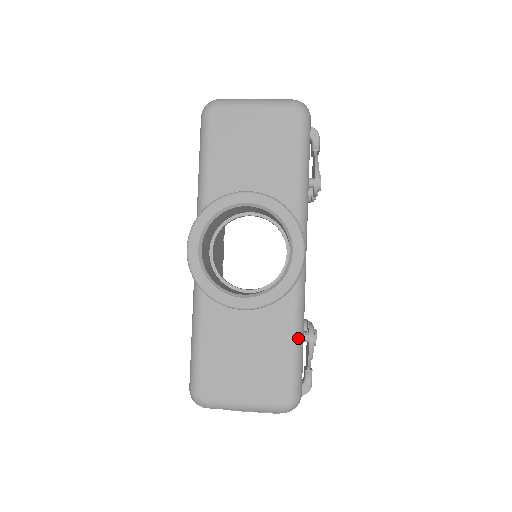
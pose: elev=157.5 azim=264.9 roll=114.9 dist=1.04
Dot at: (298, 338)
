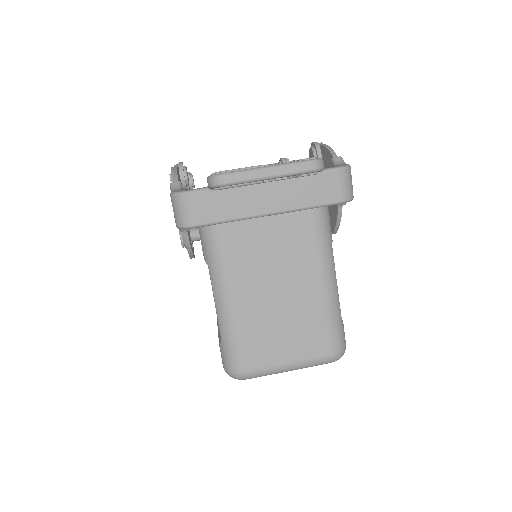
Dot at: occluded
